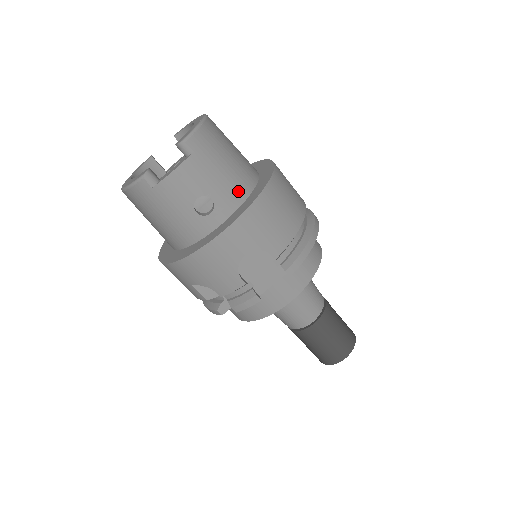
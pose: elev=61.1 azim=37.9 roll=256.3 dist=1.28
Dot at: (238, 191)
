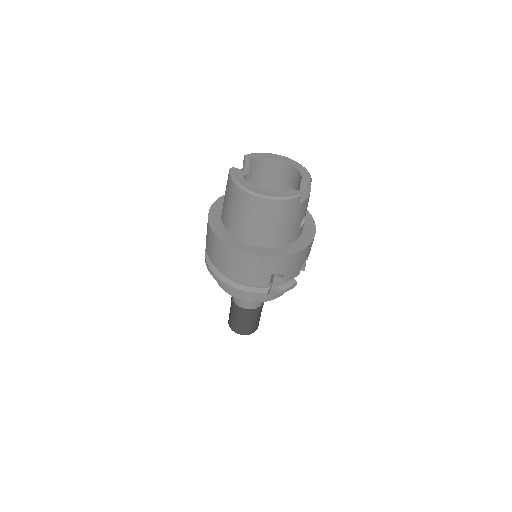
Dot at: occluded
